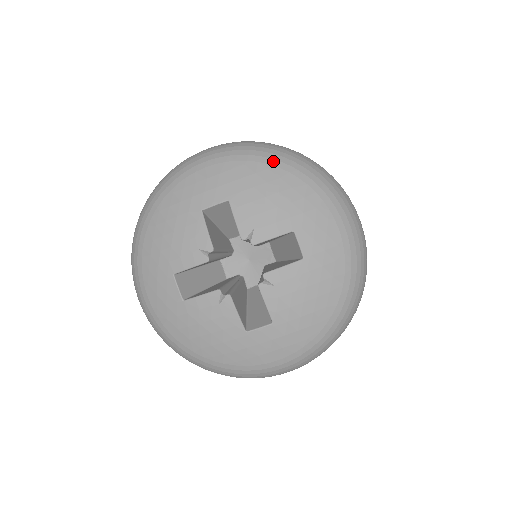
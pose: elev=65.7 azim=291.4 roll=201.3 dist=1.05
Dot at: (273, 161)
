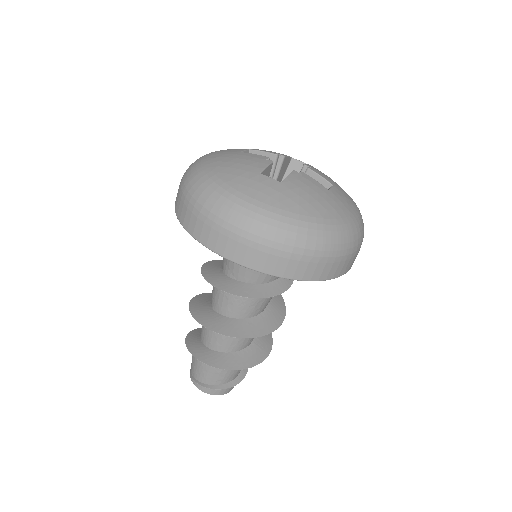
Dot at: occluded
